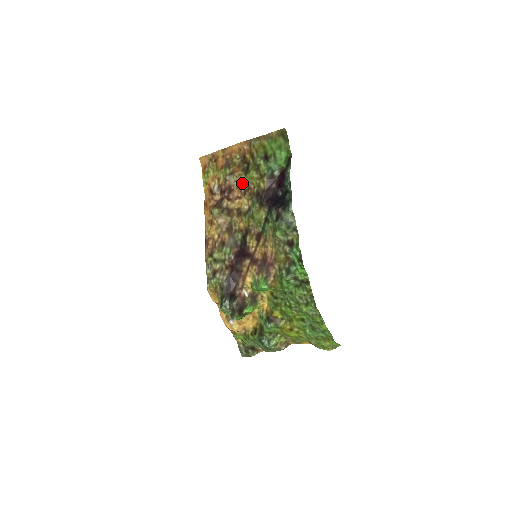
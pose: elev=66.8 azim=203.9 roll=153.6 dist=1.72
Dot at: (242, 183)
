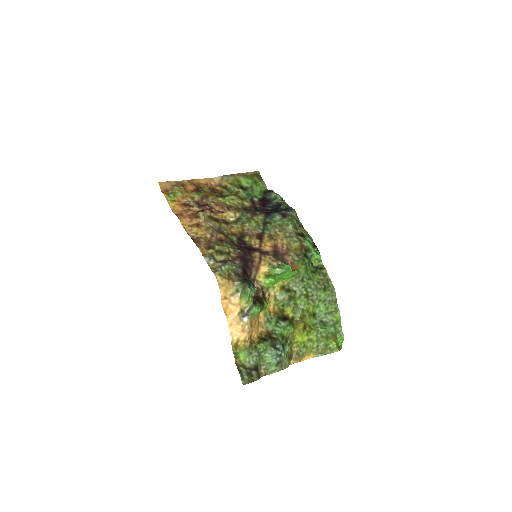
Dot at: (222, 202)
